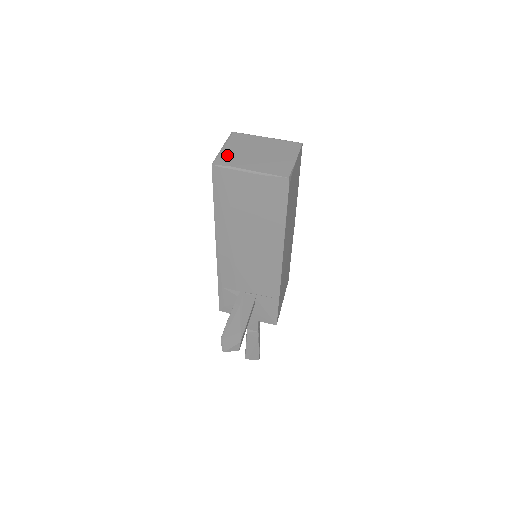
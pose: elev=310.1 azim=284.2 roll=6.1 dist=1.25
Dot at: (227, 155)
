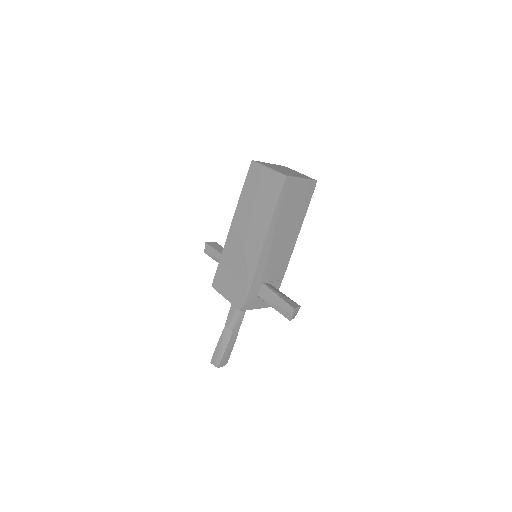
Dot at: (280, 171)
